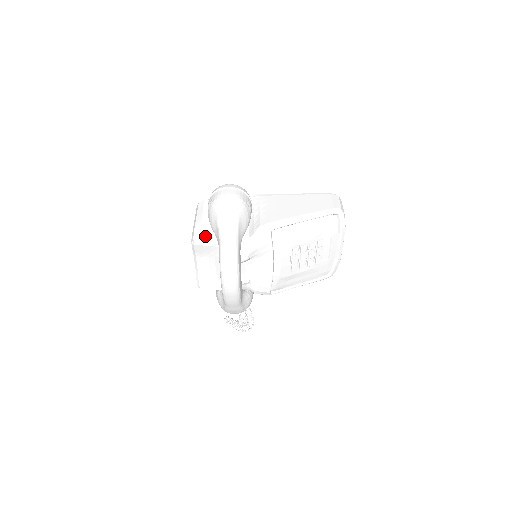
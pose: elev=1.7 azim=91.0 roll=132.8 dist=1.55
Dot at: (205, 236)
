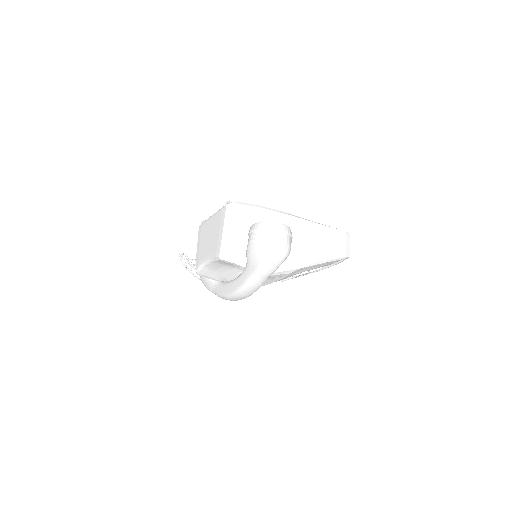
Dot at: (236, 257)
